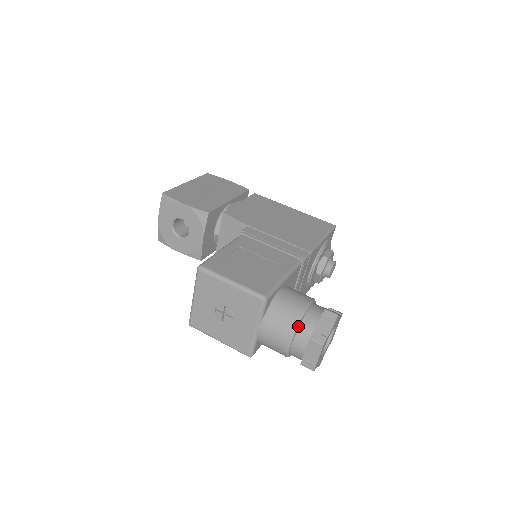
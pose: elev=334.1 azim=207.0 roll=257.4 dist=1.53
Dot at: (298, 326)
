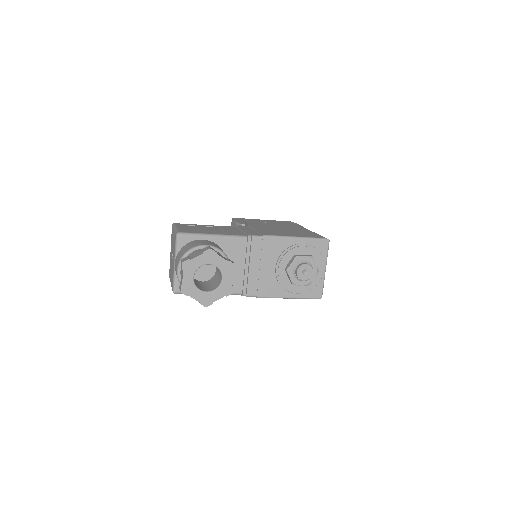
Dot at: (186, 255)
